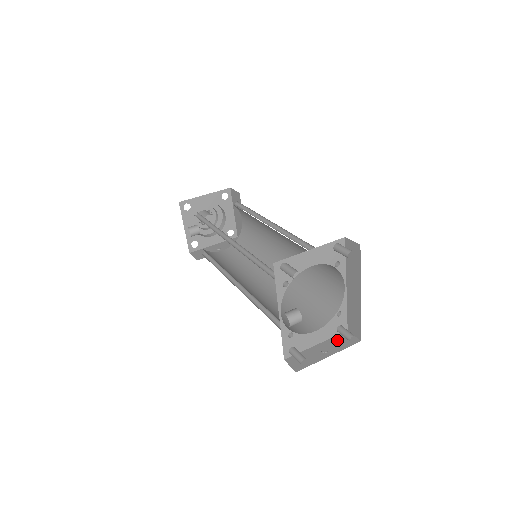
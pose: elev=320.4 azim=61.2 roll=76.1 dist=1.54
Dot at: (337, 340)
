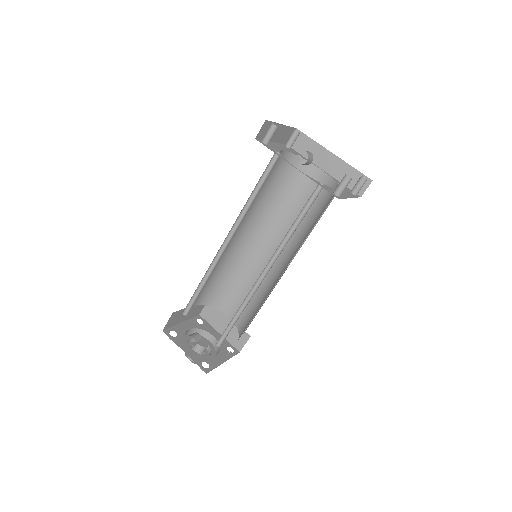
Dot at: occluded
